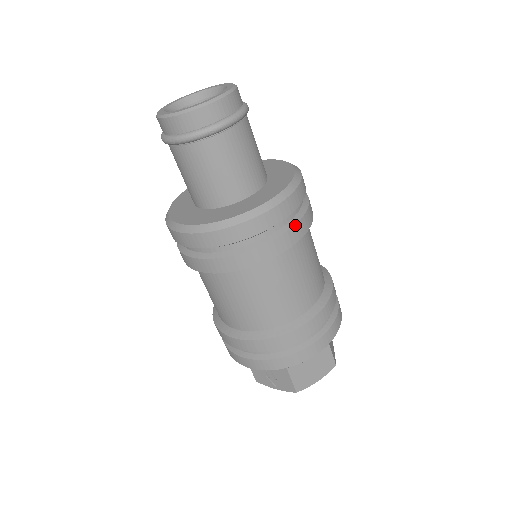
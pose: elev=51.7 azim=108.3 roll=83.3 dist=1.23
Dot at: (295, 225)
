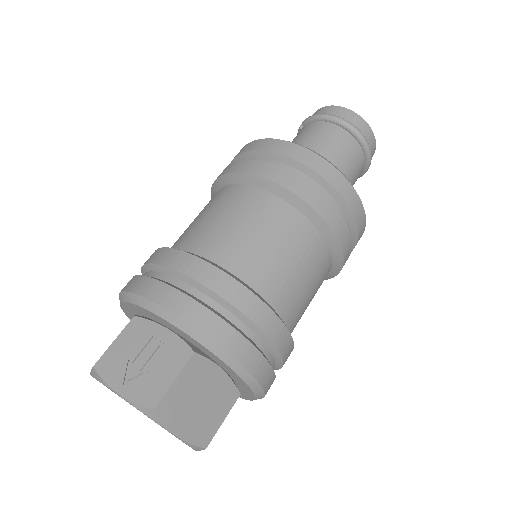
Dot at: (351, 239)
